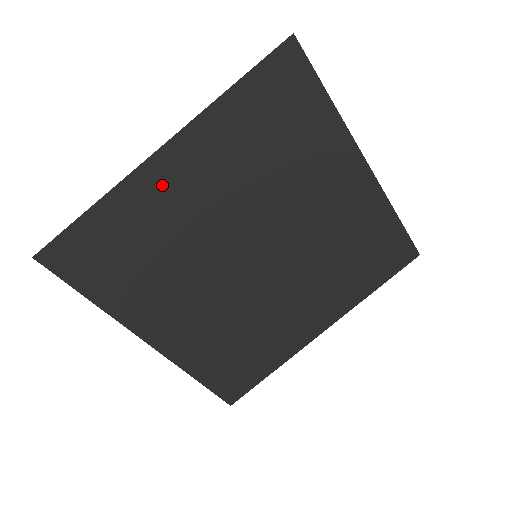
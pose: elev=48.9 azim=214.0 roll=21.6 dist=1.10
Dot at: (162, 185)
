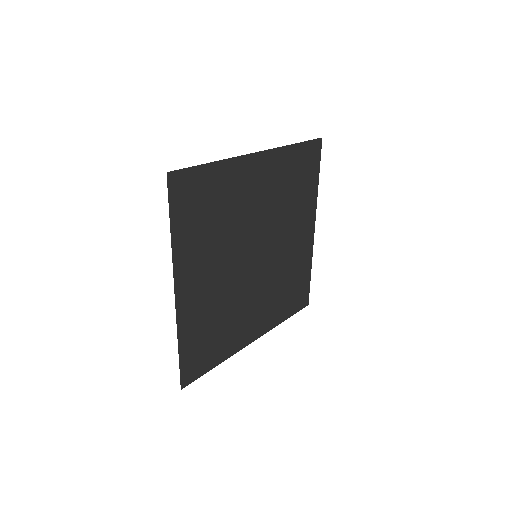
Dot at: (247, 175)
